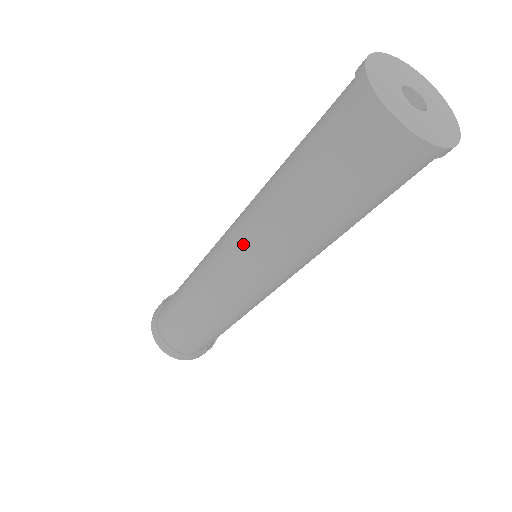
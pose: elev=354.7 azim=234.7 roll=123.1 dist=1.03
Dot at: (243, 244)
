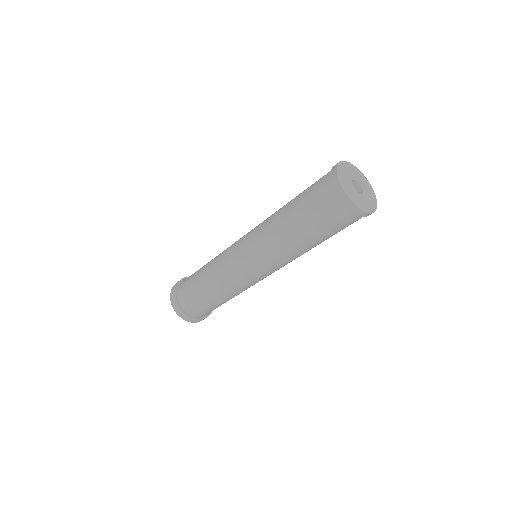
Dot at: (256, 250)
